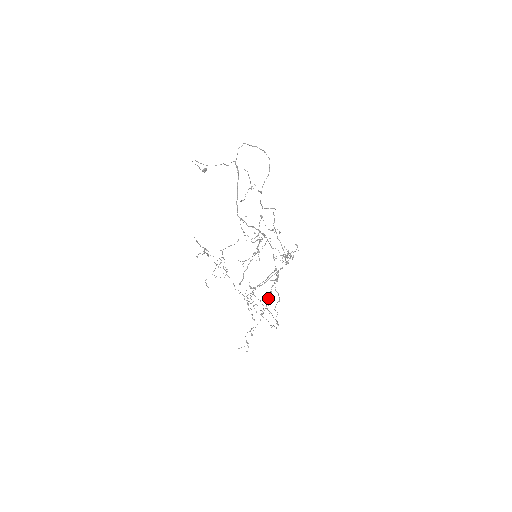
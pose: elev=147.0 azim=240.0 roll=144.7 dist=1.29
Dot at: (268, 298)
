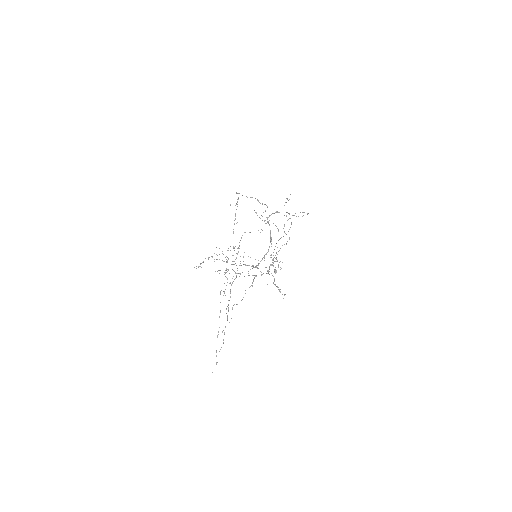
Dot at: occluded
